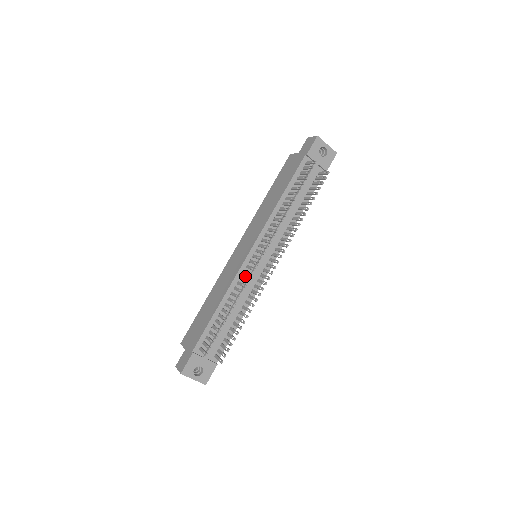
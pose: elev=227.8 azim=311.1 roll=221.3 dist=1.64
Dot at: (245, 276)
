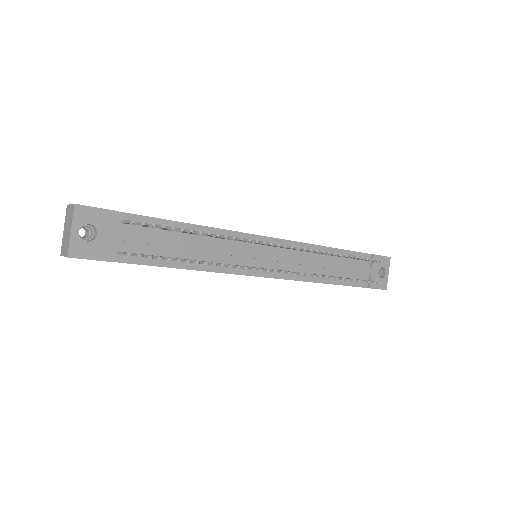
Dot at: (239, 245)
